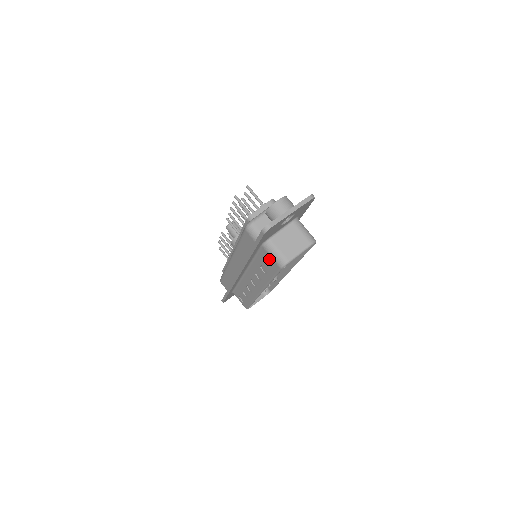
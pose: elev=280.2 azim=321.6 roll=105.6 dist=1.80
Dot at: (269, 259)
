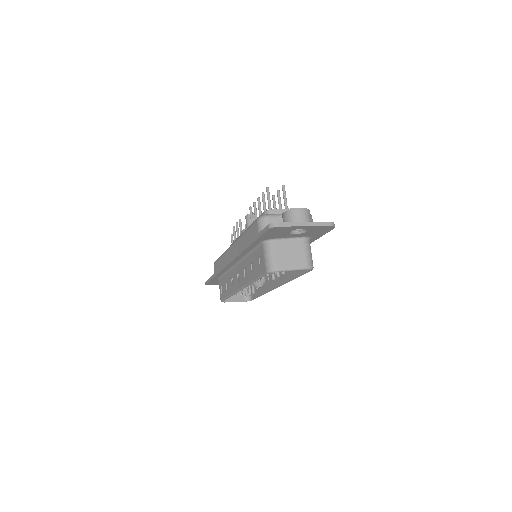
Dot at: (262, 259)
